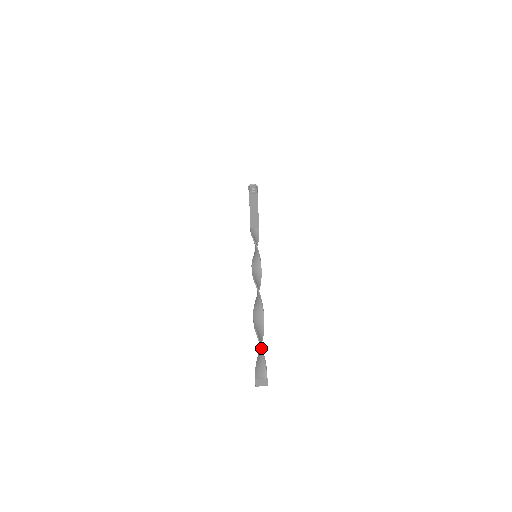
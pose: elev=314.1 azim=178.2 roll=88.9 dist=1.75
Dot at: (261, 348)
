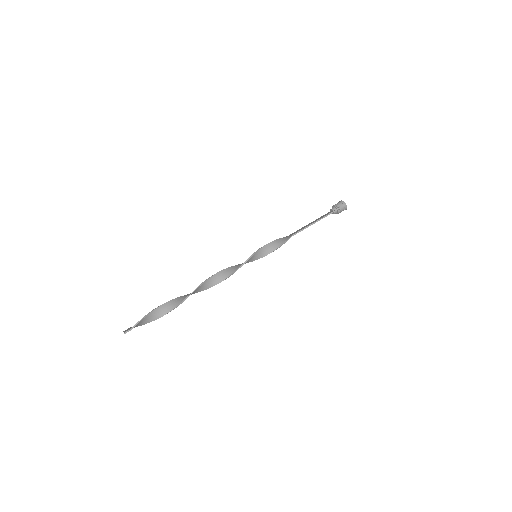
Dot at: (153, 310)
